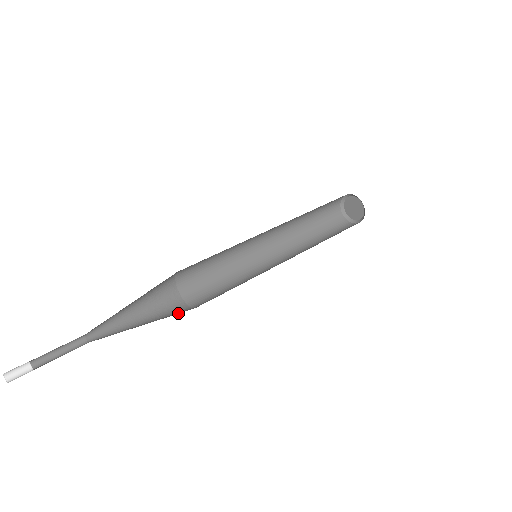
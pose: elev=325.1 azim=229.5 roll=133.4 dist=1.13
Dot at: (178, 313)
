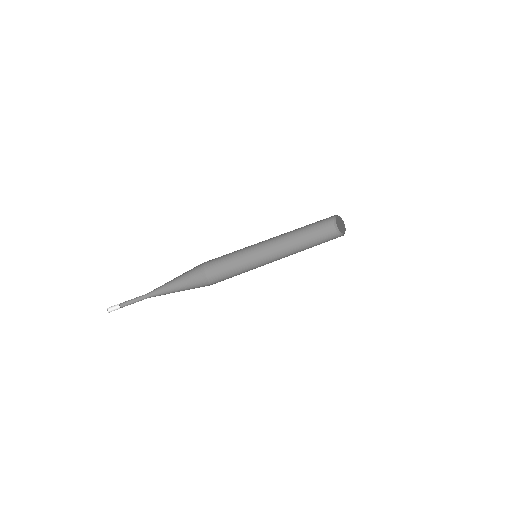
Dot at: (200, 286)
